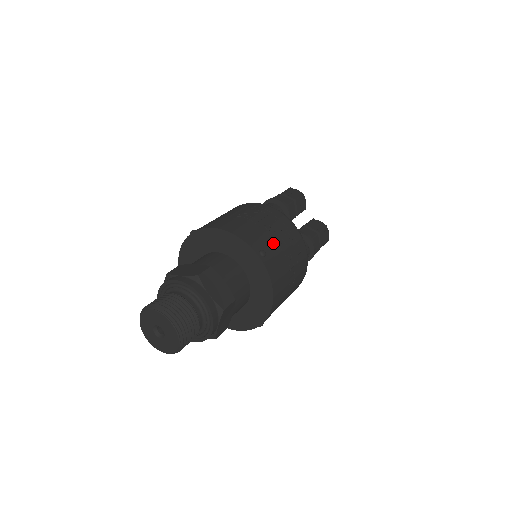
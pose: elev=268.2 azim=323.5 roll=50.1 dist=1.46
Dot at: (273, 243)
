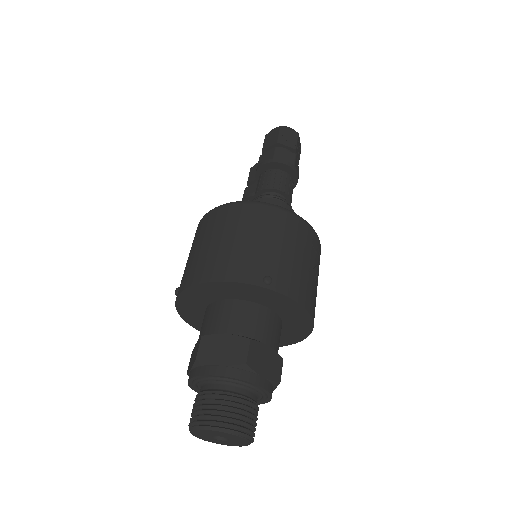
Dot at: occluded
